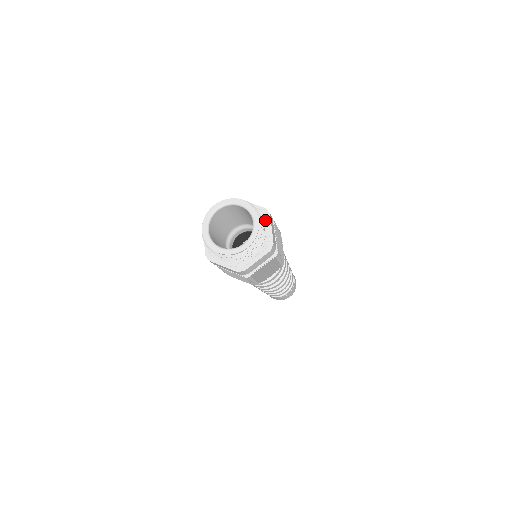
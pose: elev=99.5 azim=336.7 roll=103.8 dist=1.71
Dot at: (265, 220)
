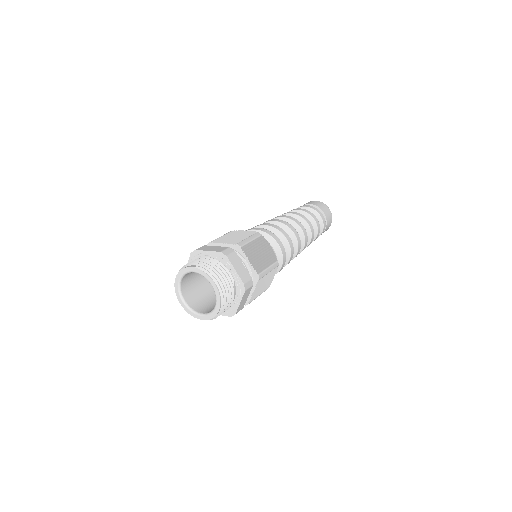
Dot at: (226, 264)
